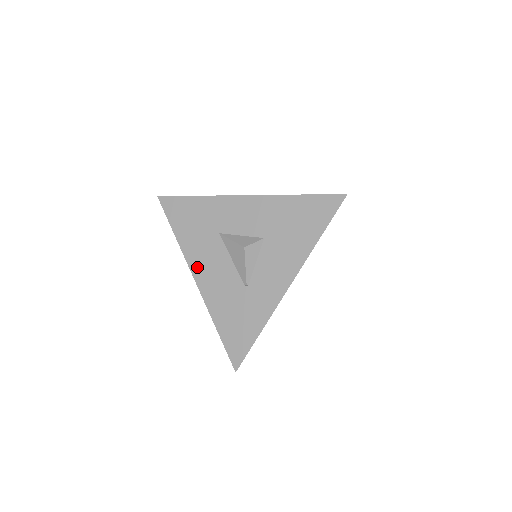
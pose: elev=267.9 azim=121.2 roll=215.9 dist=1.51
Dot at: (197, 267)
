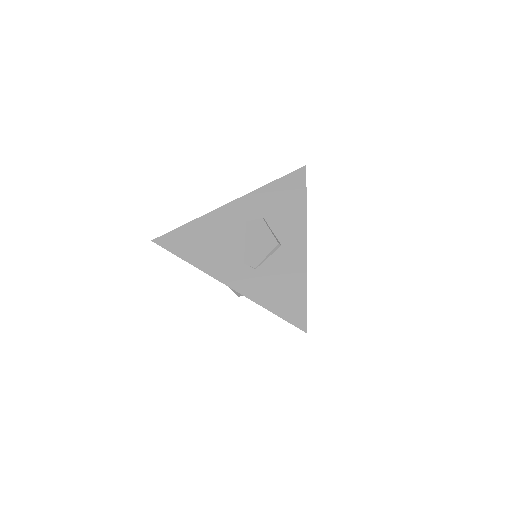
Dot at: occluded
